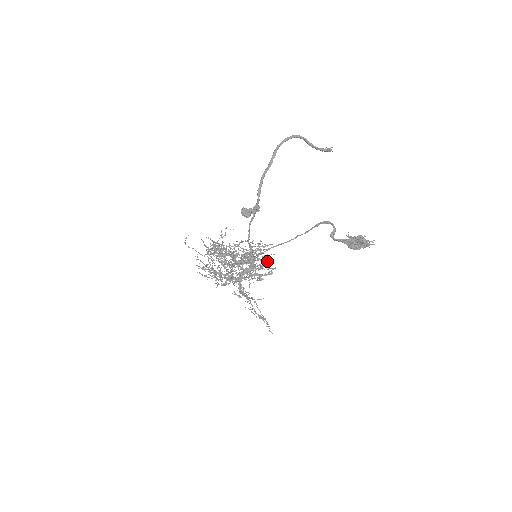
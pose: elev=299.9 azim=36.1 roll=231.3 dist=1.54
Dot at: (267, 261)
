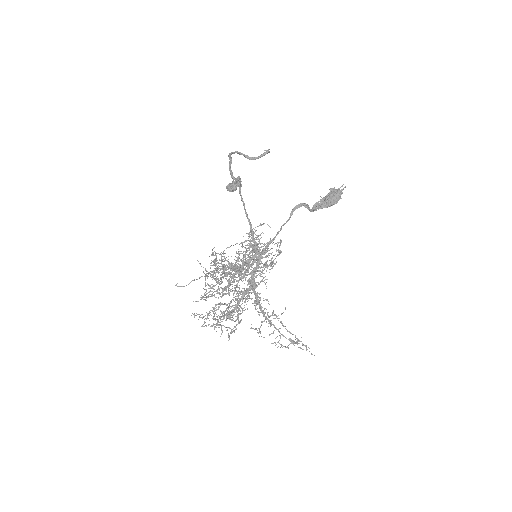
Dot at: occluded
